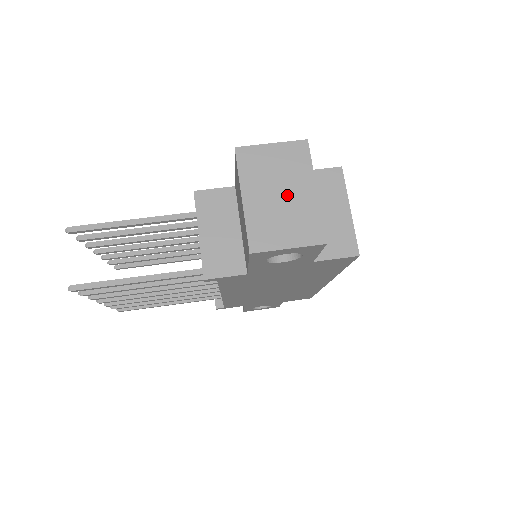
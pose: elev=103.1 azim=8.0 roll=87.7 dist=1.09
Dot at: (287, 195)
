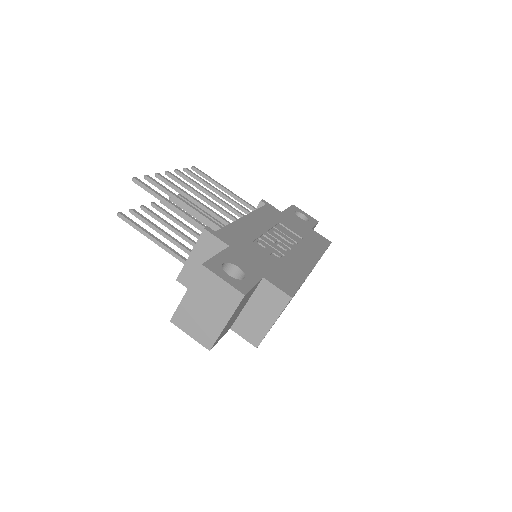
Dot at: (209, 312)
